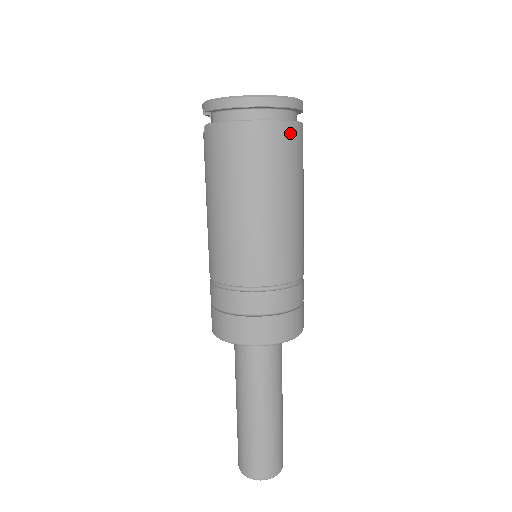
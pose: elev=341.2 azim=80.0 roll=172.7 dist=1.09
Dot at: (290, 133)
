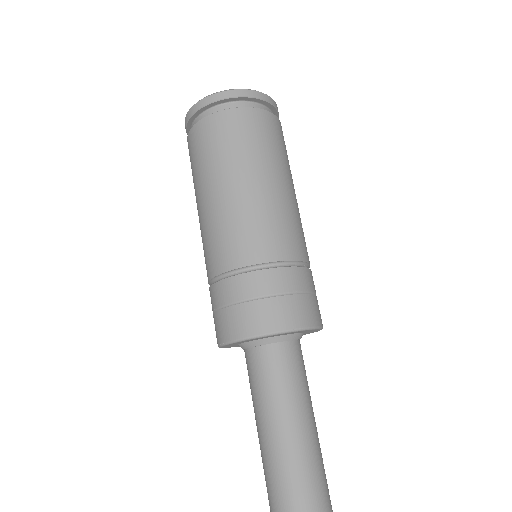
Dot at: (222, 121)
